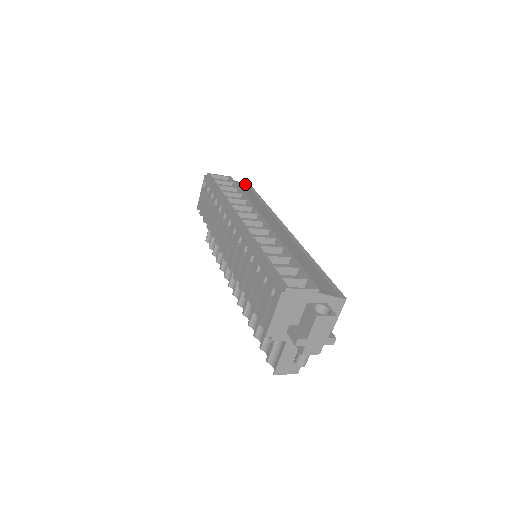
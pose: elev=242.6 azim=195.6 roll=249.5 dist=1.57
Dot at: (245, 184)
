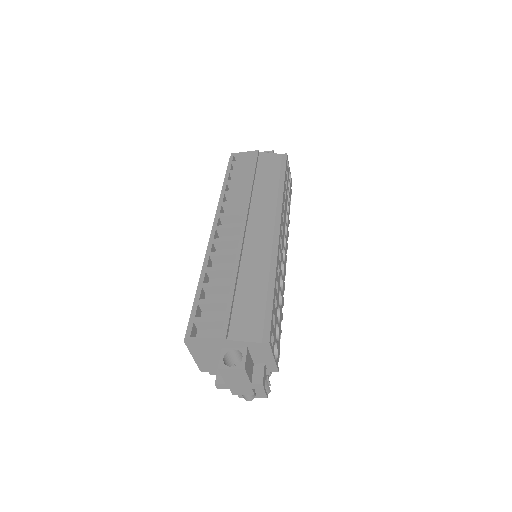
Dot at: occluded
